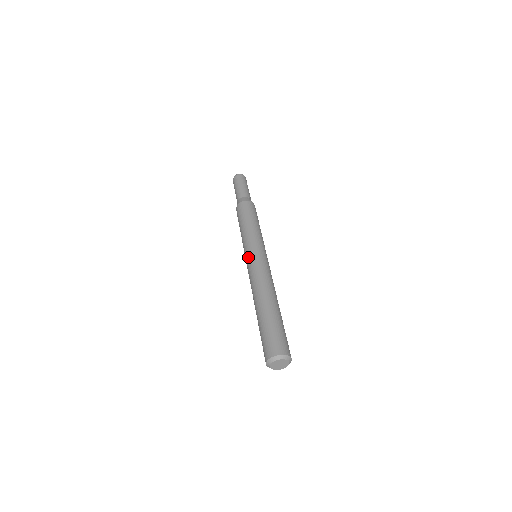
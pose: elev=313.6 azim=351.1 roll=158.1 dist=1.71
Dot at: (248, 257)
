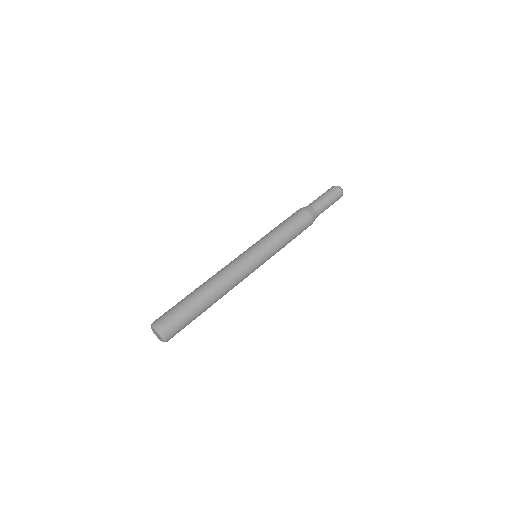
Dot at: occluded
